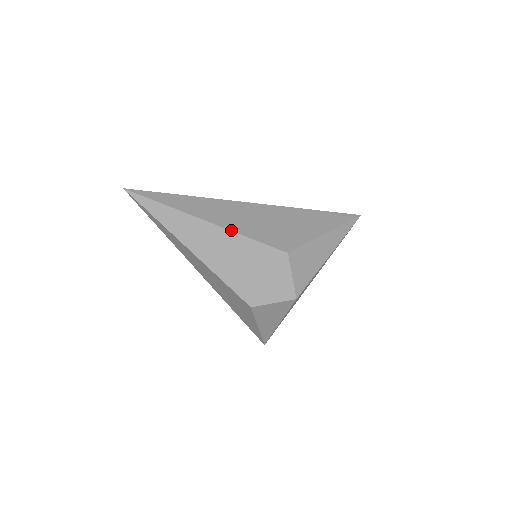
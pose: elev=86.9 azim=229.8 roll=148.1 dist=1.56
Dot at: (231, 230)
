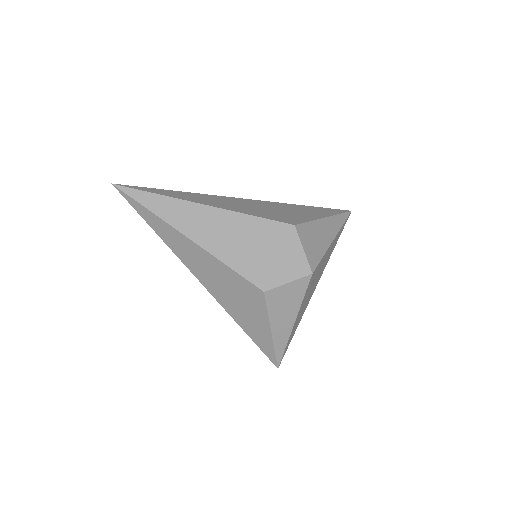
Dot at: (231, 210)
